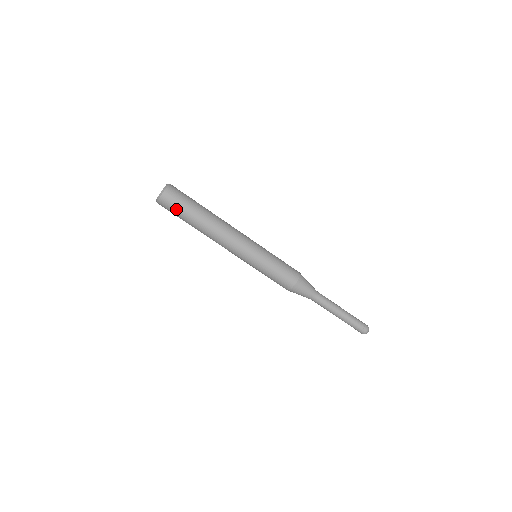
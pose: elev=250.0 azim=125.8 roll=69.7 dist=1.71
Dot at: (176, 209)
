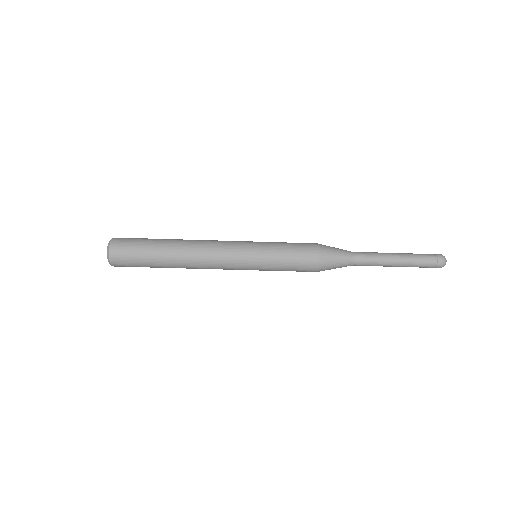
Dot at: (134, 259)
